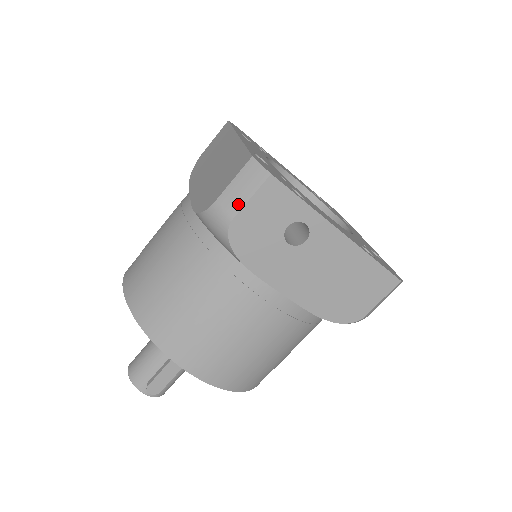
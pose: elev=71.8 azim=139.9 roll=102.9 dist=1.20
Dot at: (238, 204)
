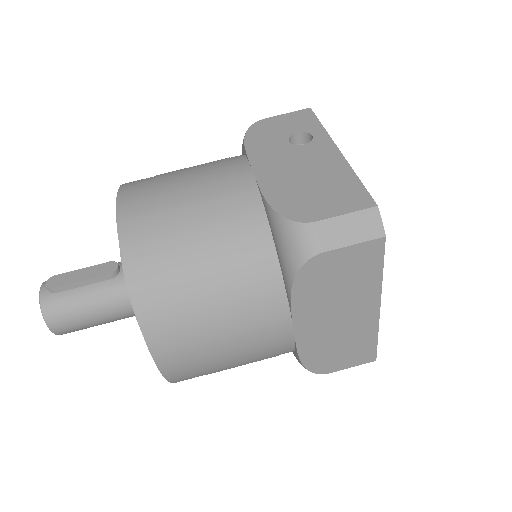
Dot at: (275, 117)
